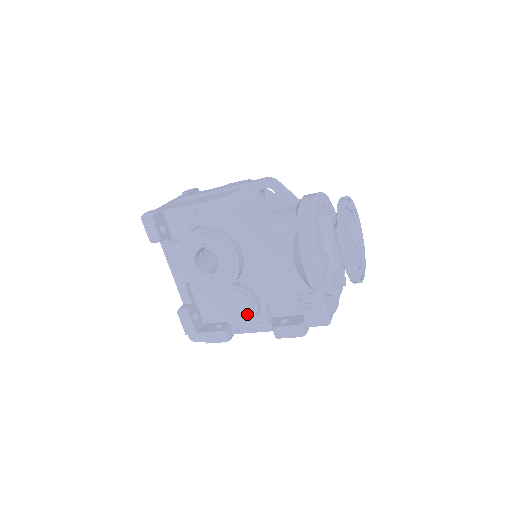
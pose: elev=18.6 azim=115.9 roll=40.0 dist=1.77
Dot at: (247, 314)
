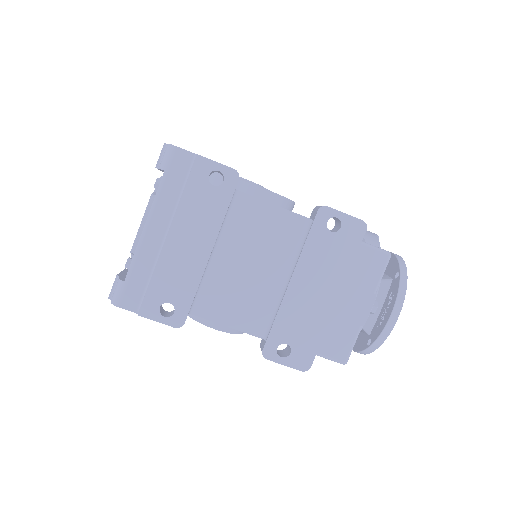
Dot at: occluded
